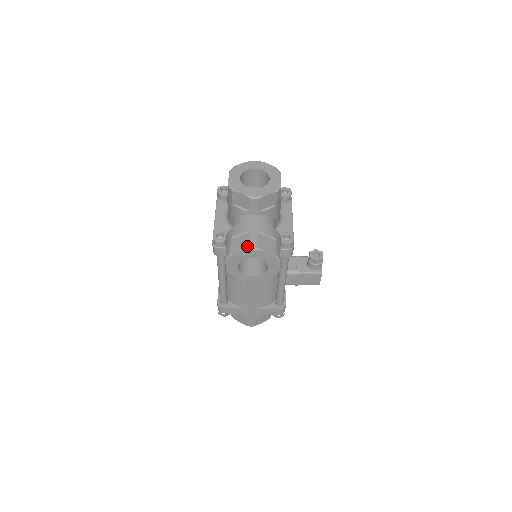
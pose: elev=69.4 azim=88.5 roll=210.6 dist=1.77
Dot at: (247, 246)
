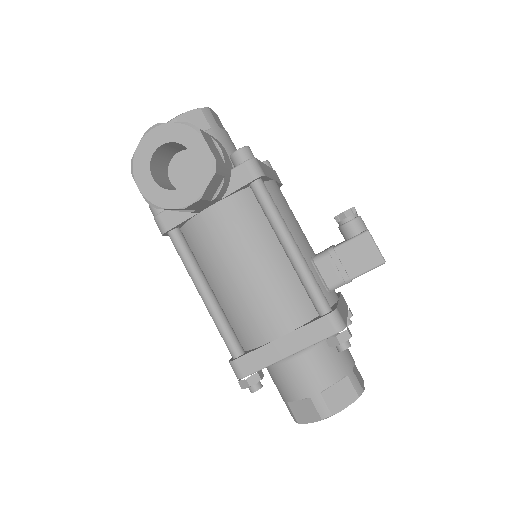
Dot at: (146, 133)
